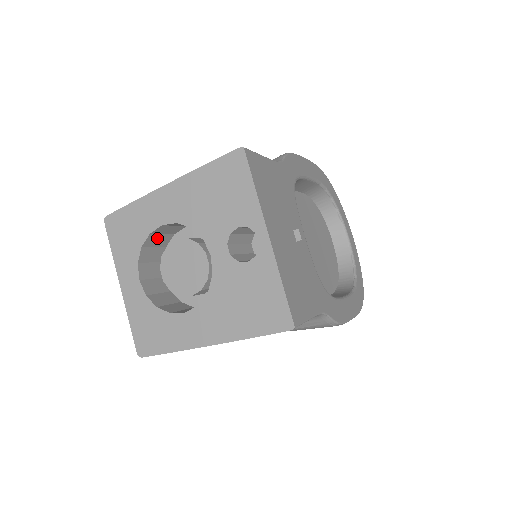
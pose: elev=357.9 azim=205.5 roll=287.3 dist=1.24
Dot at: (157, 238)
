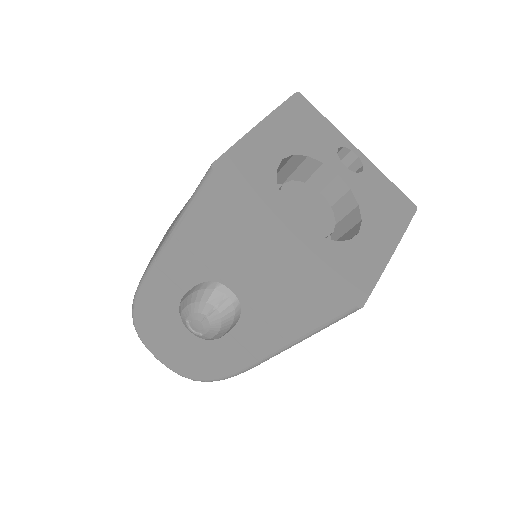
Dot at: occluded
